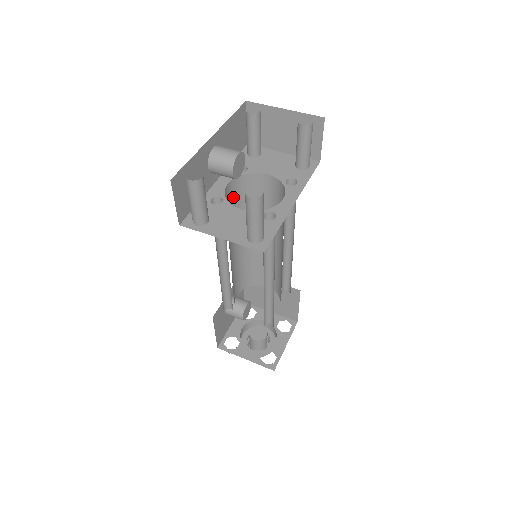
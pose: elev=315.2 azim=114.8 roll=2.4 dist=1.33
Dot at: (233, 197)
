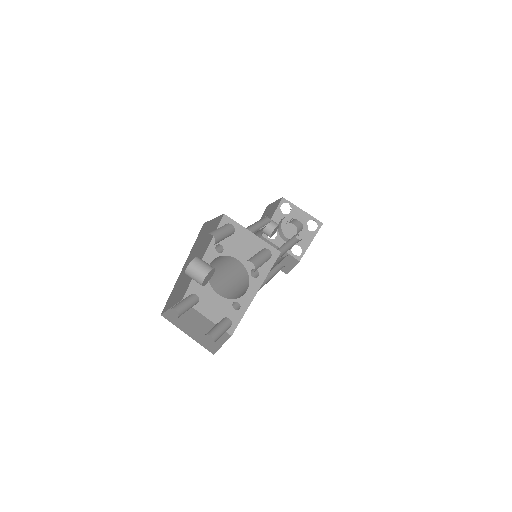
Dot at: occluded
